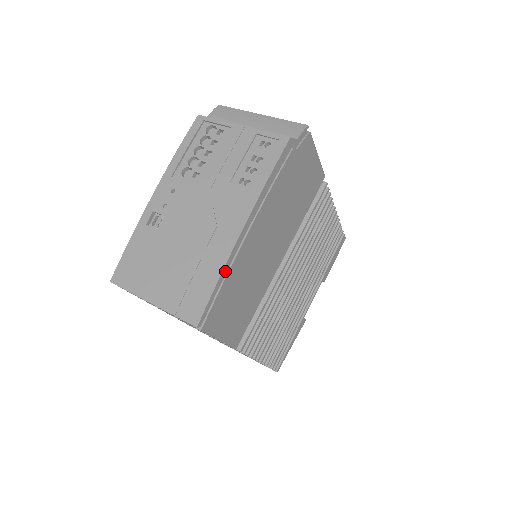
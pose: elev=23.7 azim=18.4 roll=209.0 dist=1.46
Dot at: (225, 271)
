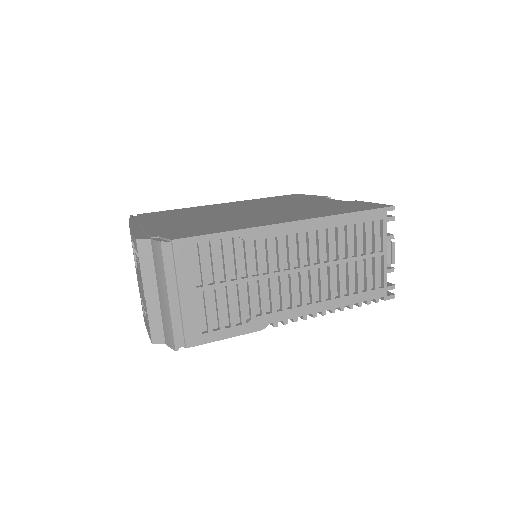
Dot at: occluded
